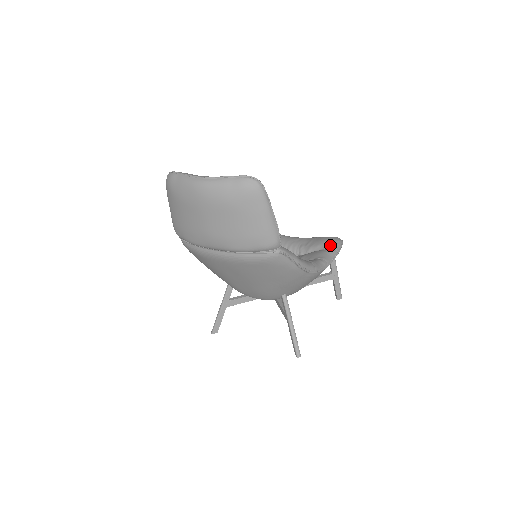
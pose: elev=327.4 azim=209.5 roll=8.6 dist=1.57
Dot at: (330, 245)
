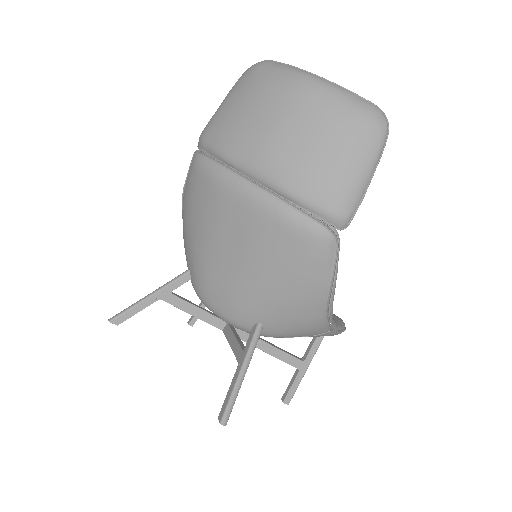
Dot at: (335, 318)
